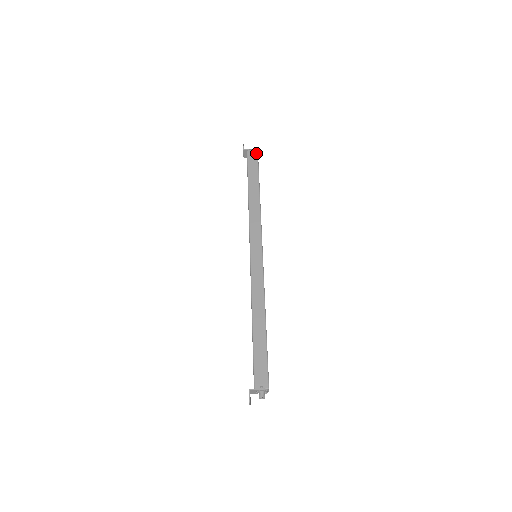
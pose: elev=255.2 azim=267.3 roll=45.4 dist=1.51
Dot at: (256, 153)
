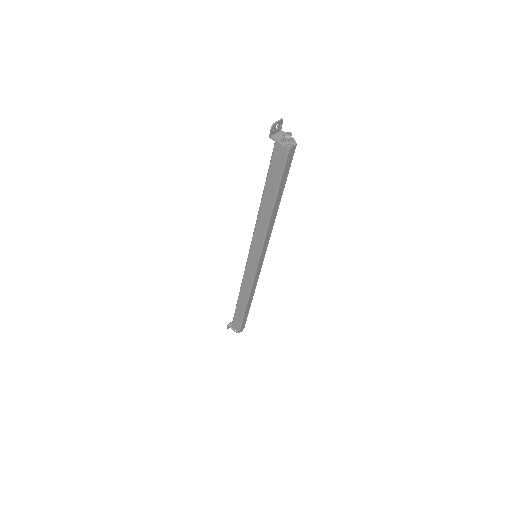
Dot at: (244, 325)
